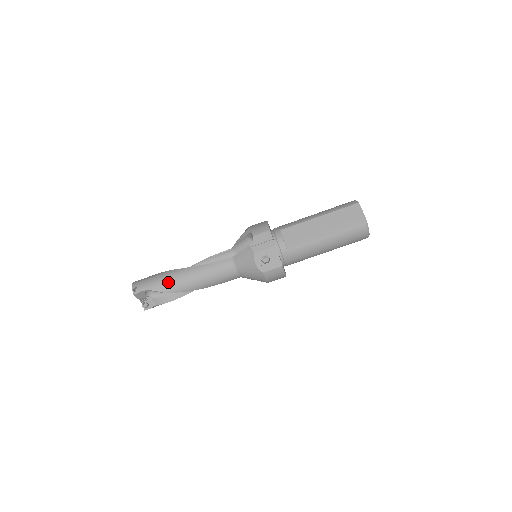
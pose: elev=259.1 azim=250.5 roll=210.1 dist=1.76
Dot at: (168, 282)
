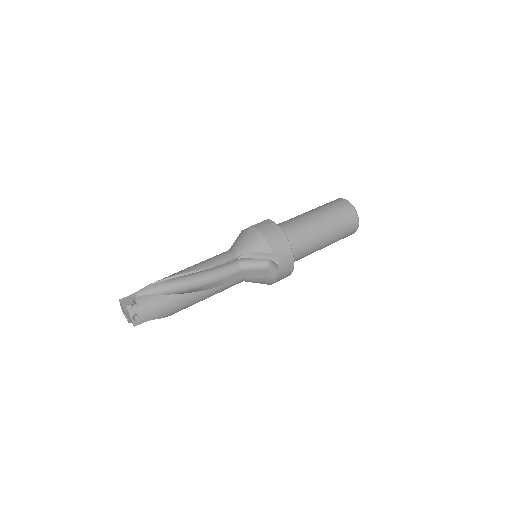
Dot at: occluded
